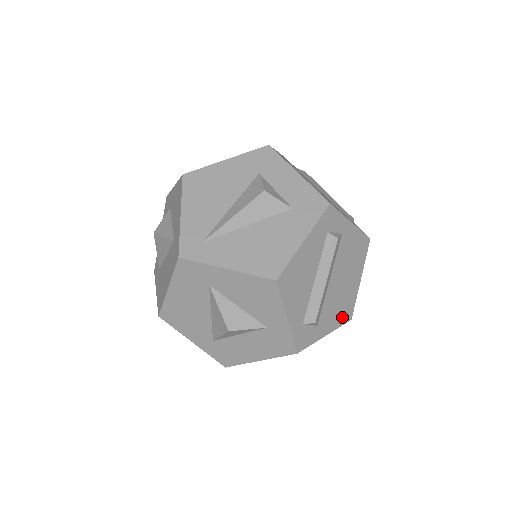
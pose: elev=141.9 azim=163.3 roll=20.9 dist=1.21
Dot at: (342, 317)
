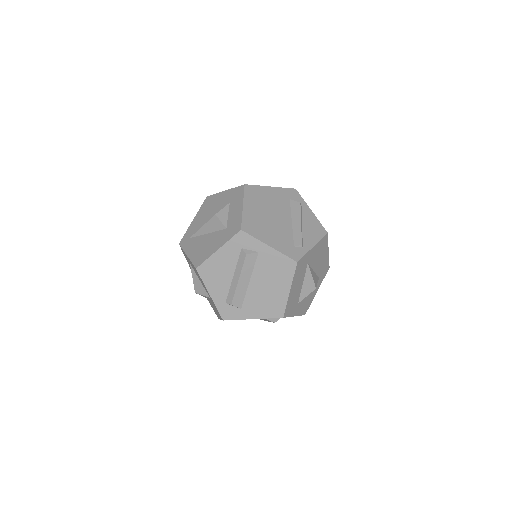
Dot at: (270, 312)
